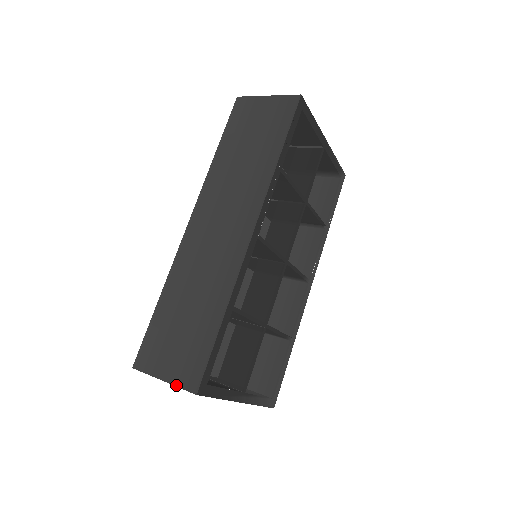
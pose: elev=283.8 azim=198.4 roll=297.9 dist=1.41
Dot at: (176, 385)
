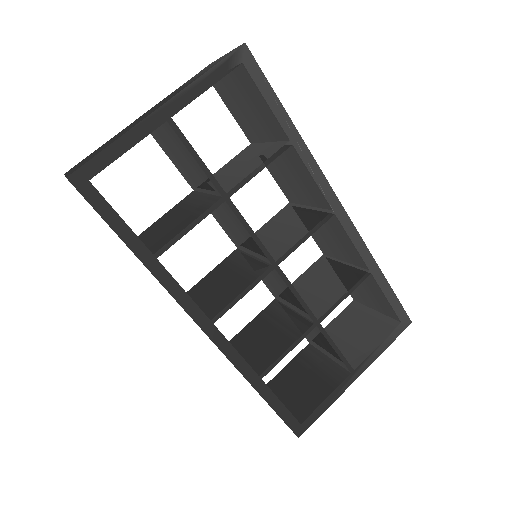
Dot at: occluded
